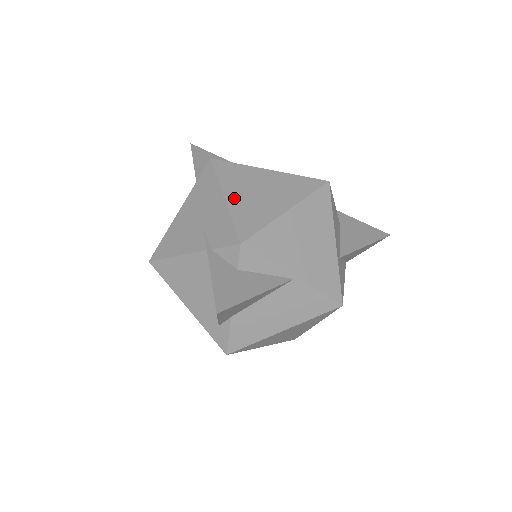
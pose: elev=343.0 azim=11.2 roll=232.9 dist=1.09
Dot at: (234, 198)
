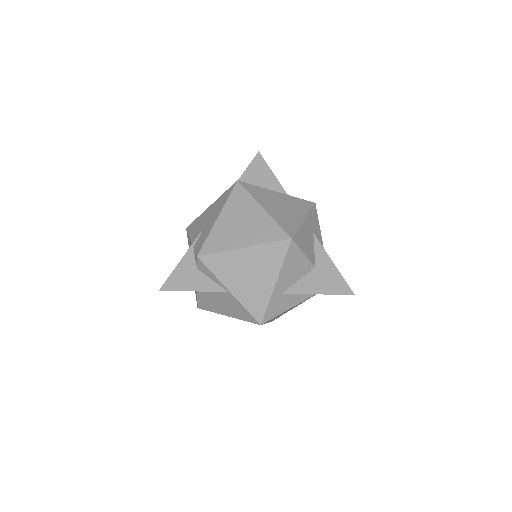
Dot at: (222, 221)
